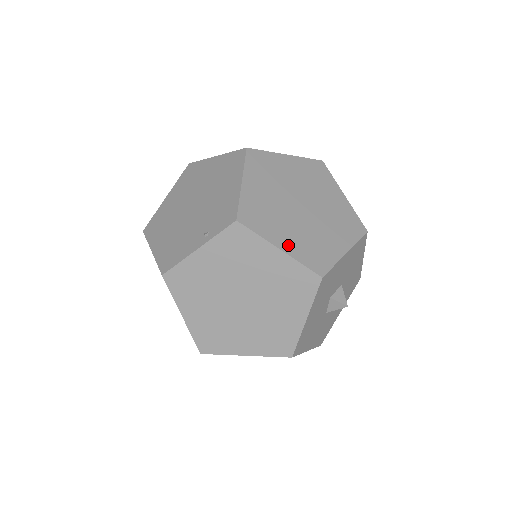
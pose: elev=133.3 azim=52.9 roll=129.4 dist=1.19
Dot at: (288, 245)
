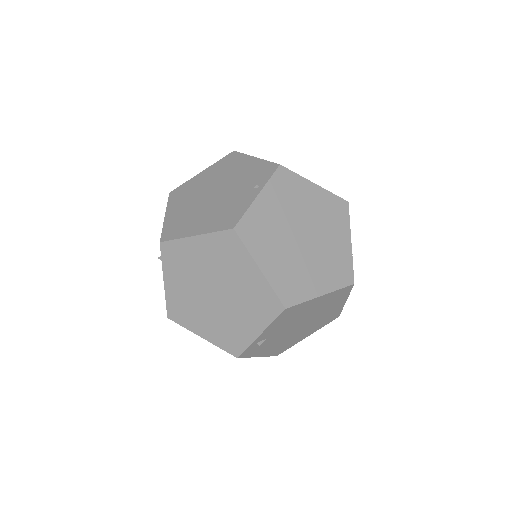
Dot at: occluded
